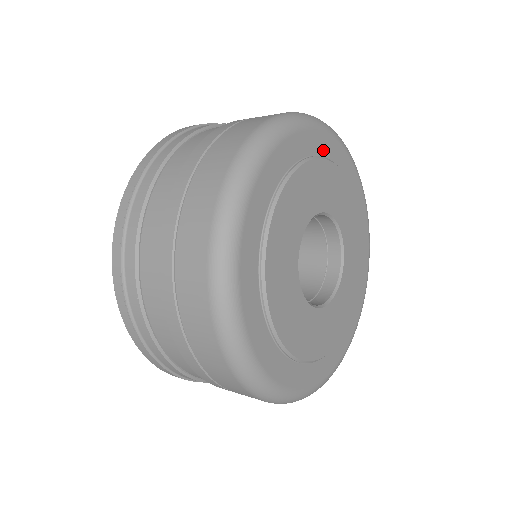
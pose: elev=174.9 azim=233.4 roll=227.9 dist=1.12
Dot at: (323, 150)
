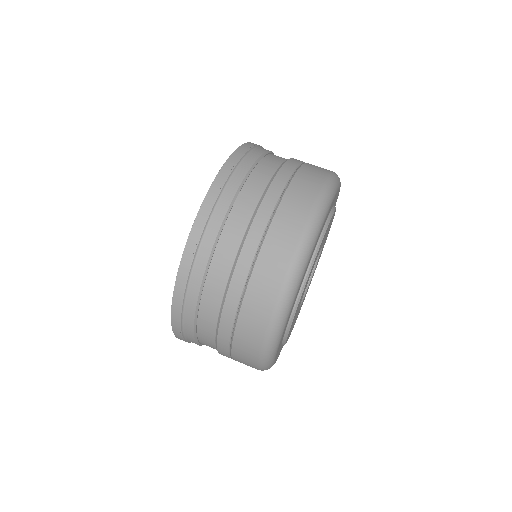
Dot at: (293, 305)
